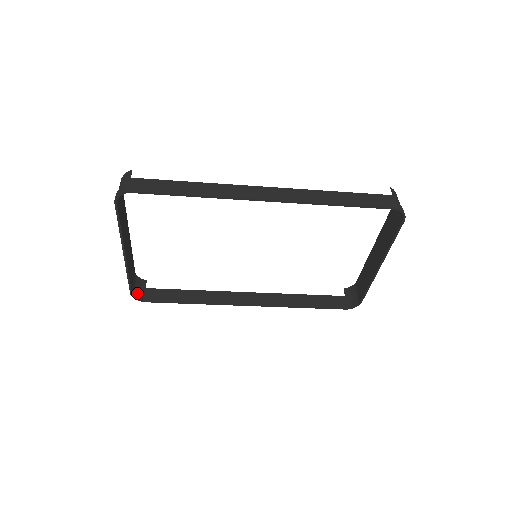
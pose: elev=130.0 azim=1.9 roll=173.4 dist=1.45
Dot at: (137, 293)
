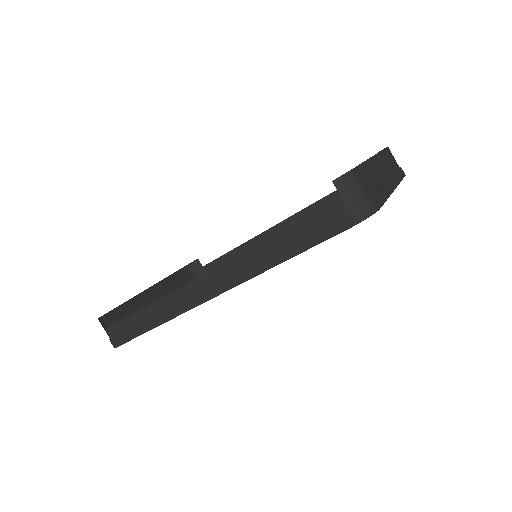
Dot at: occluded
